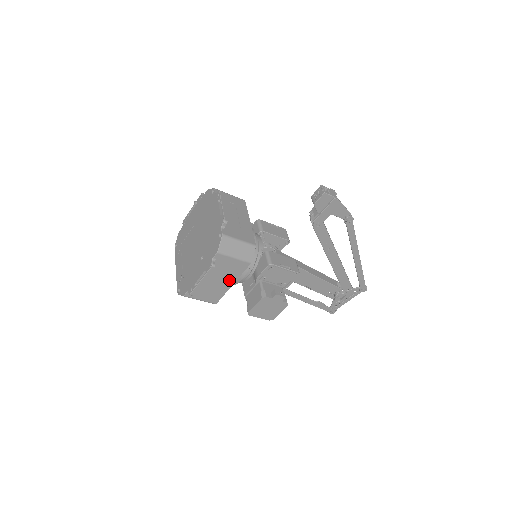
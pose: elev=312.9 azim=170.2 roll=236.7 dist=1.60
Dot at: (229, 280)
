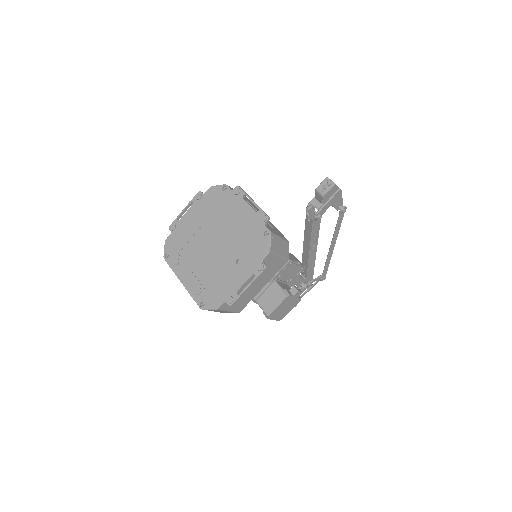
Dot at: (263, 283)
